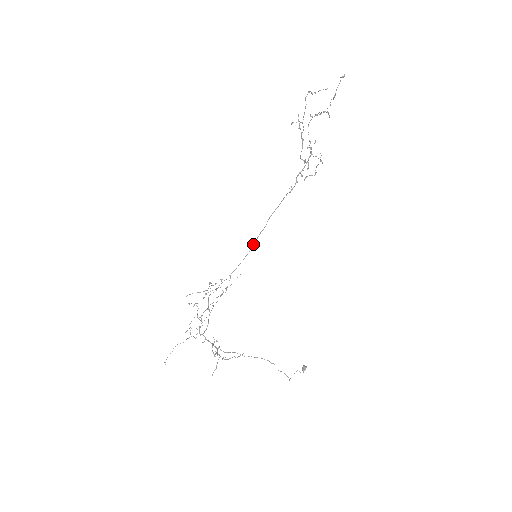
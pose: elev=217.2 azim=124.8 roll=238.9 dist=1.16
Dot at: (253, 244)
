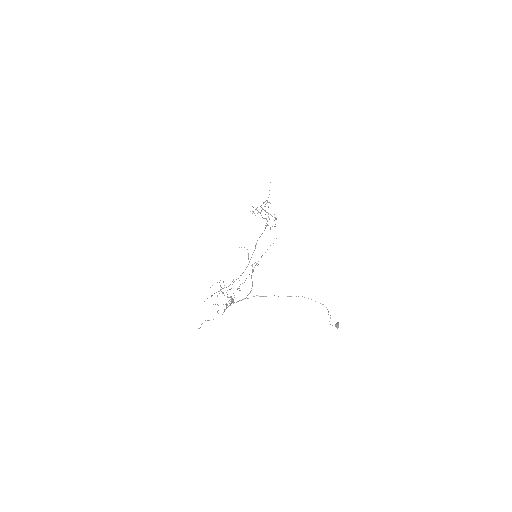
Dot at: (250, 259)
